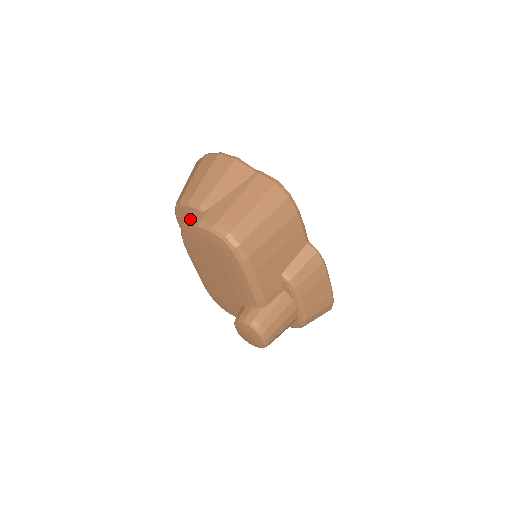
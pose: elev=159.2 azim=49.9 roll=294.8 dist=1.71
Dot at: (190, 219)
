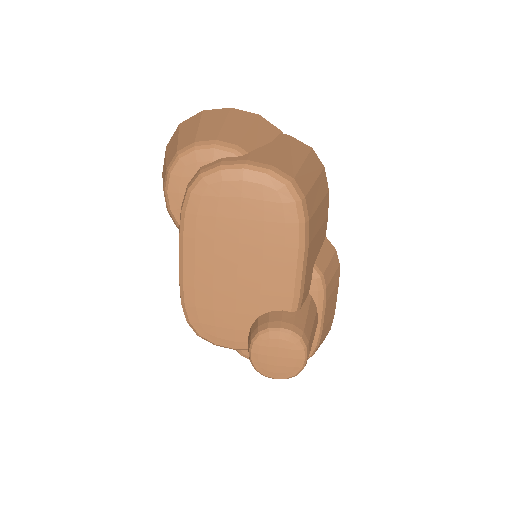
Dot at: (222, 162)
